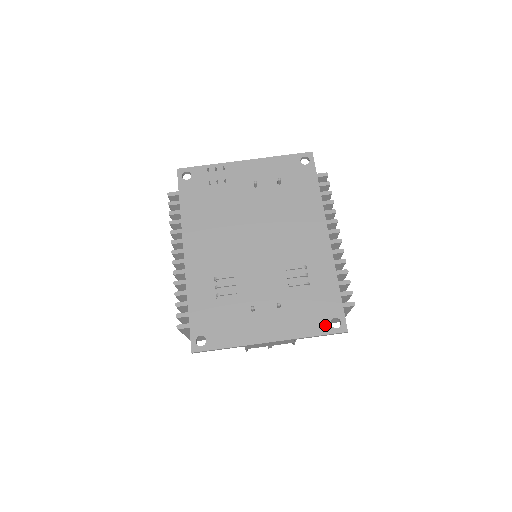
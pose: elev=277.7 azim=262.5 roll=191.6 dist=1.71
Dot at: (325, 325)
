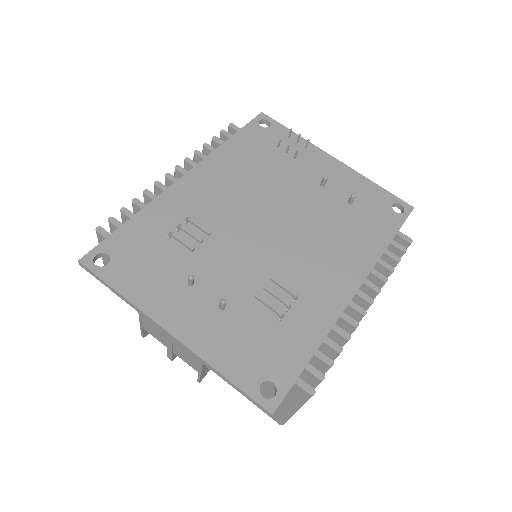
Dot at: (253, 379)
